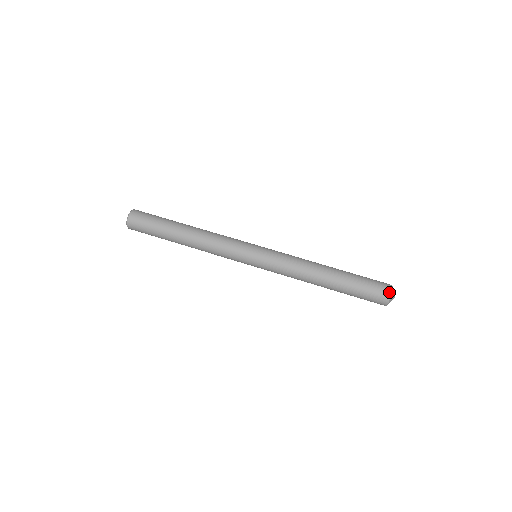
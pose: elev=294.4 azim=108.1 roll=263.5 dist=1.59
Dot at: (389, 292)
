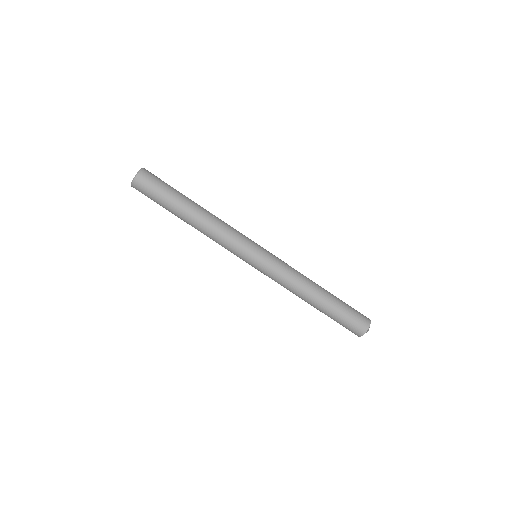
Dot at: (362, 333)
